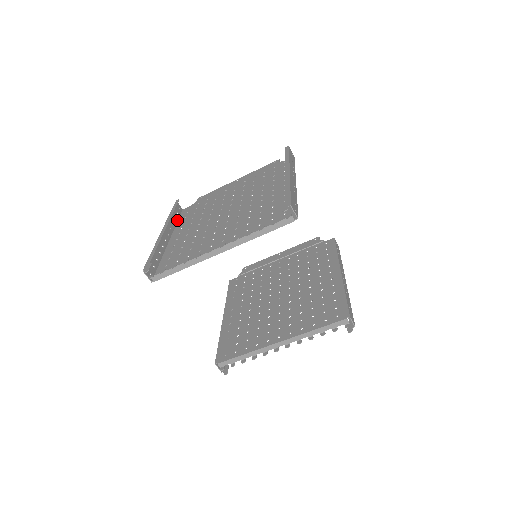
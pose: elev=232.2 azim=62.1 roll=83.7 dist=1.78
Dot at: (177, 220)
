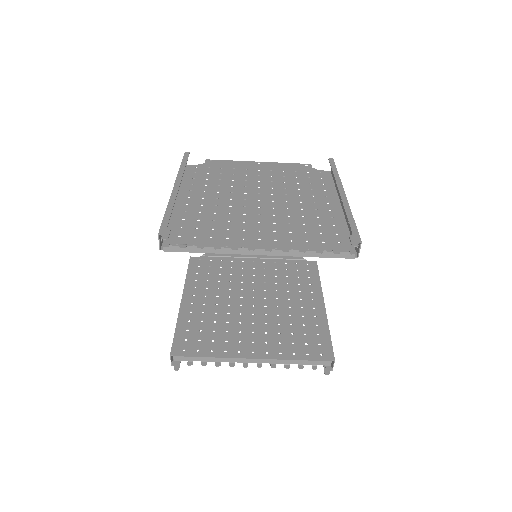
Dot at: occluded
